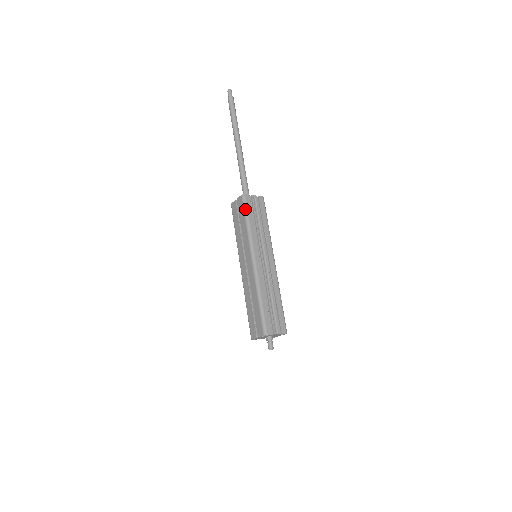
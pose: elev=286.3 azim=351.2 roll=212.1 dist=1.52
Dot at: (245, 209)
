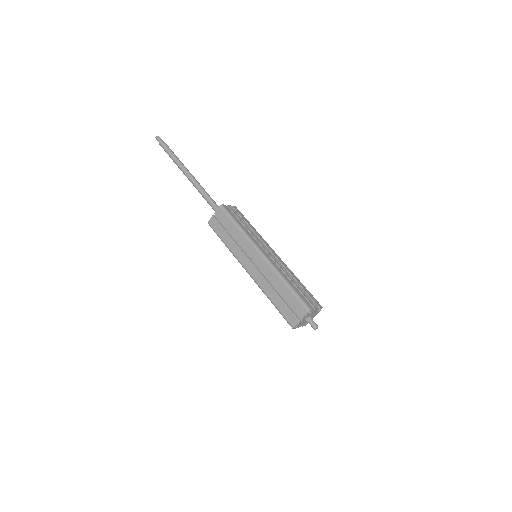
Dot at: (230, 216)
